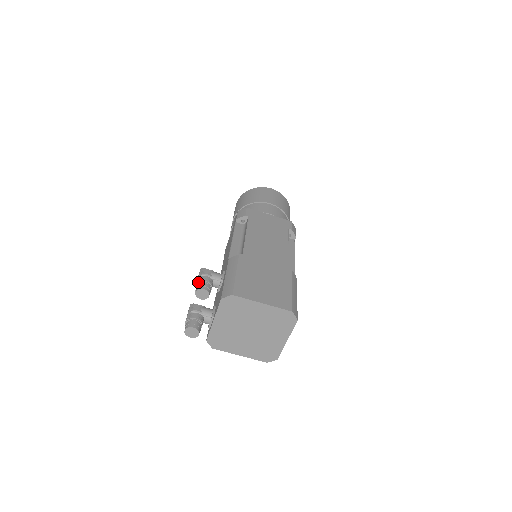
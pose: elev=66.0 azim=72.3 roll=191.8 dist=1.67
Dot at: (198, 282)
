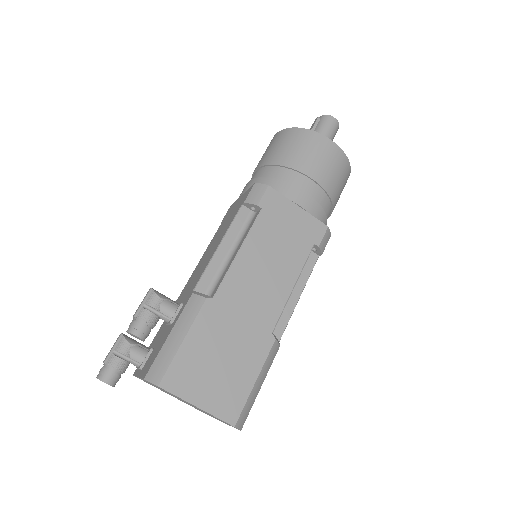
Dot at: (135, 317)
